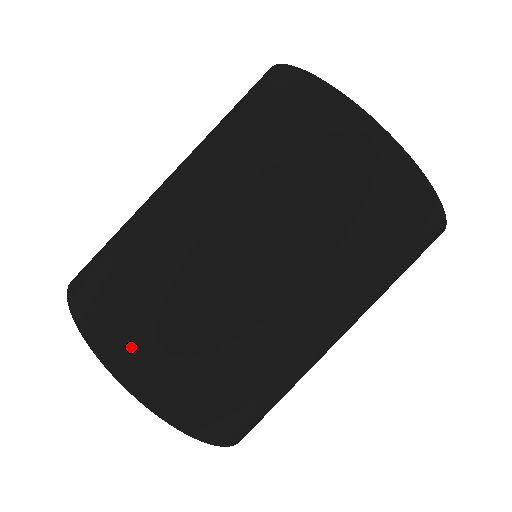
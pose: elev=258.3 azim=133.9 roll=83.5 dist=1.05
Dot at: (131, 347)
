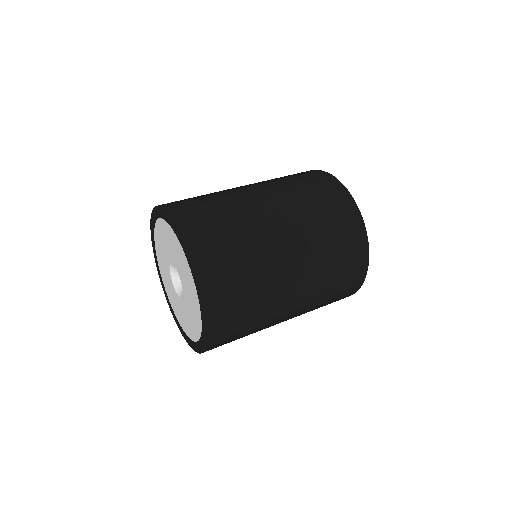
Dot at: (199, 230)
